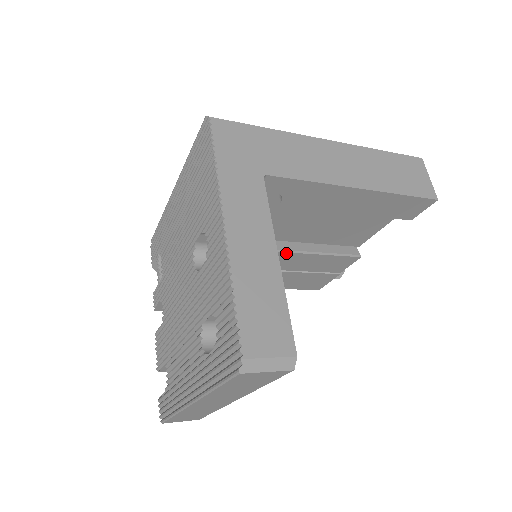
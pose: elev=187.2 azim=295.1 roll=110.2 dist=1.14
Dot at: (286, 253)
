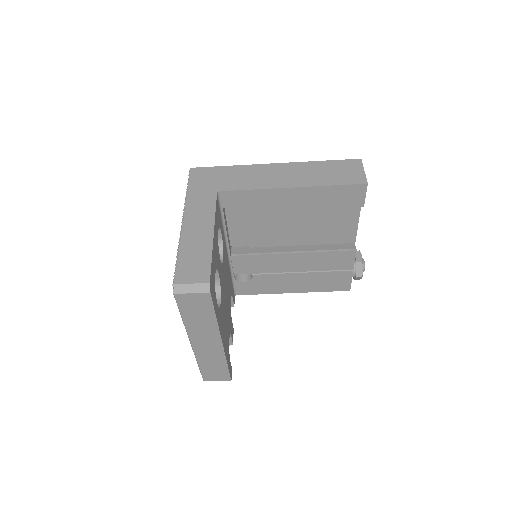
Dot at: (287, 254)
